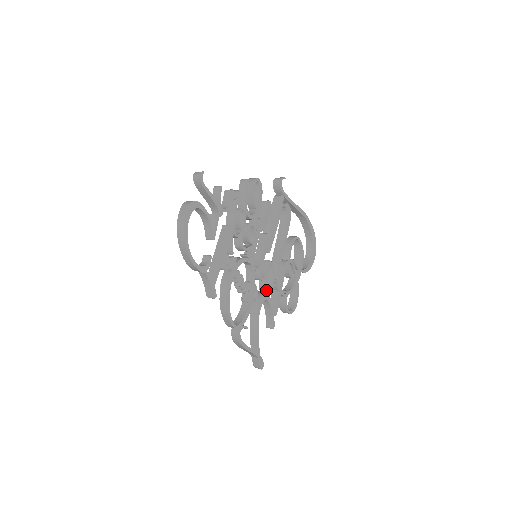
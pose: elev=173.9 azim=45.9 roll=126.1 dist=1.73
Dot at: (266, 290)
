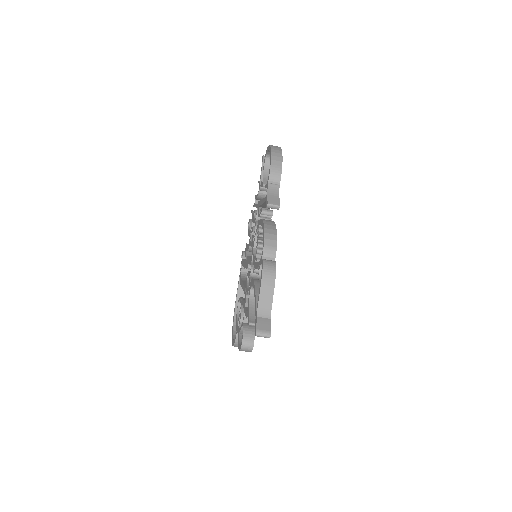
Dot at: occluded
